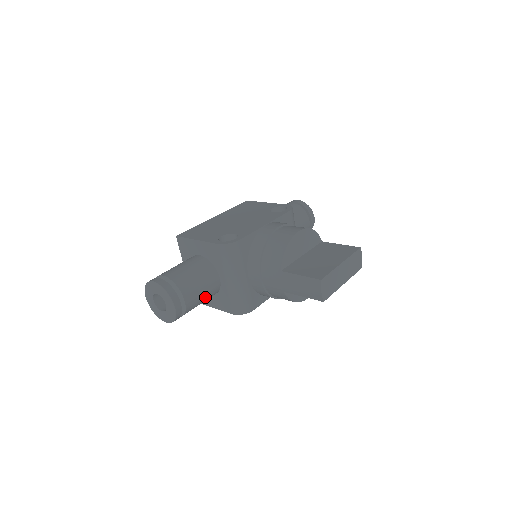
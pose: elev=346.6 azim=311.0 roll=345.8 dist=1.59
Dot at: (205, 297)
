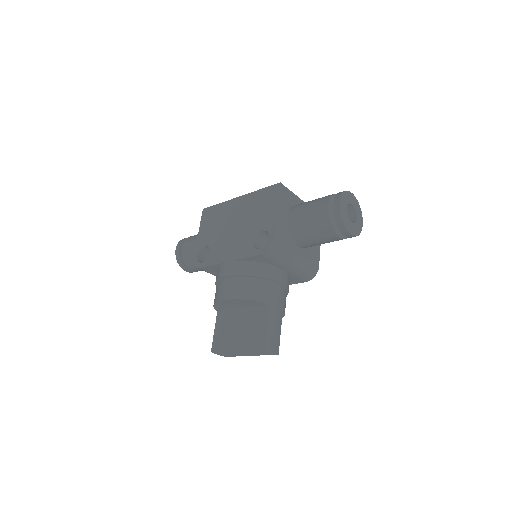
Dot at: occluded
